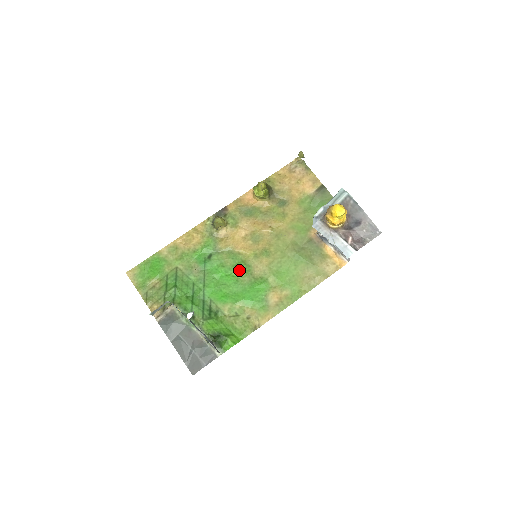
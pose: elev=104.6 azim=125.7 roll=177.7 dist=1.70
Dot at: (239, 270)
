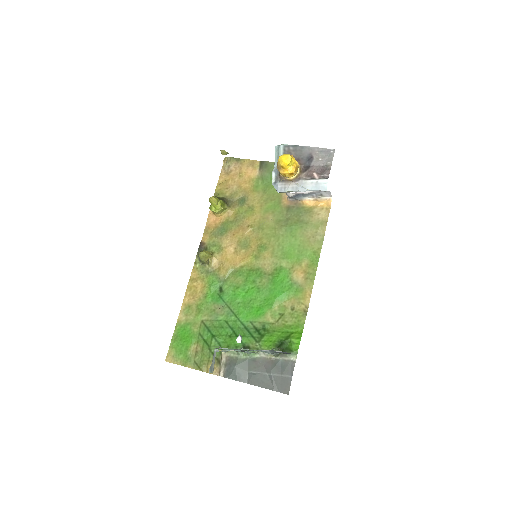
Dot at: (253, 279)
